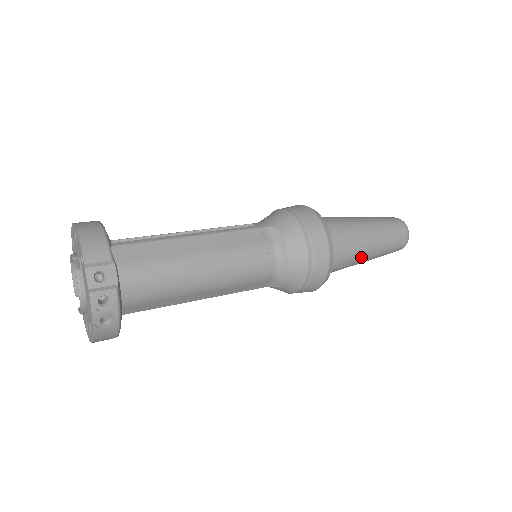
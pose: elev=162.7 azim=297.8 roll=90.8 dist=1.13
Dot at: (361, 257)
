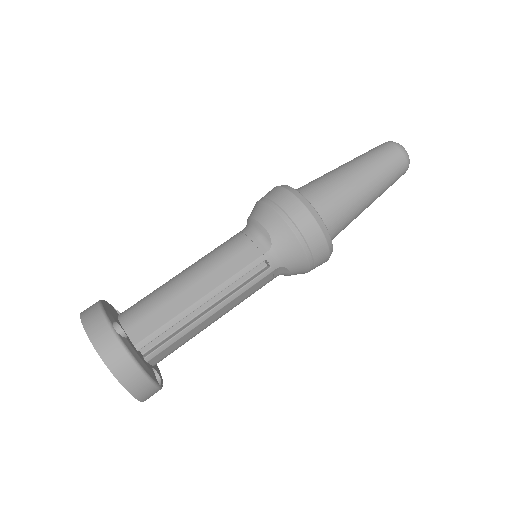
Dot at: occluded
